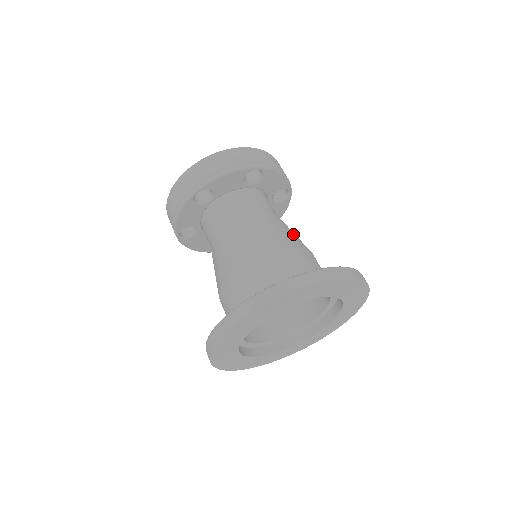
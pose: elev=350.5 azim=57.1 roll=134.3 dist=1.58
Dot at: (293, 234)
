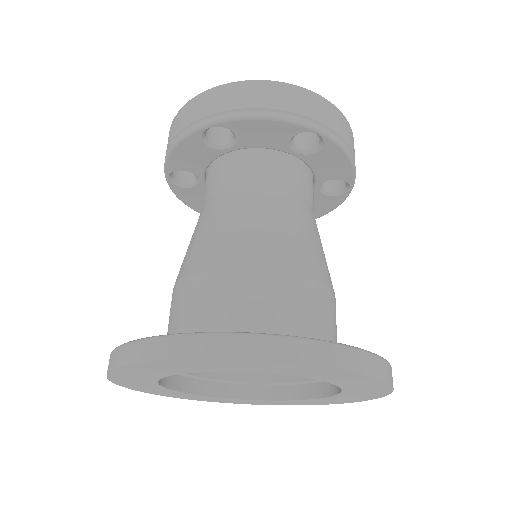
Dot at: (321, 253)
